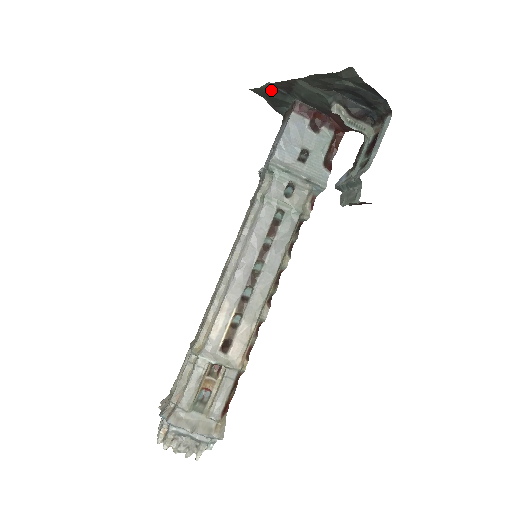
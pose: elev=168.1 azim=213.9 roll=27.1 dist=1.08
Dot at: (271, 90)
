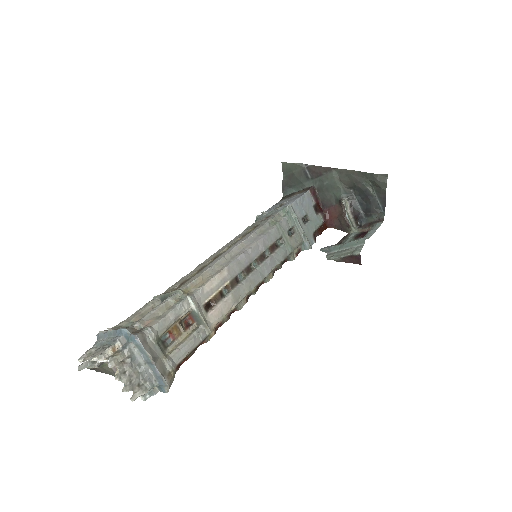
Dot at: (300, 170)
